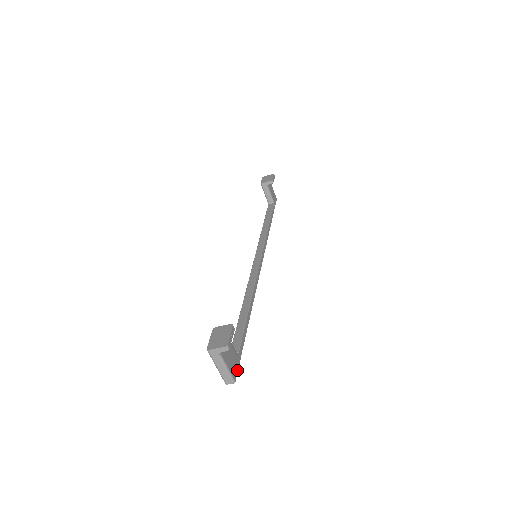
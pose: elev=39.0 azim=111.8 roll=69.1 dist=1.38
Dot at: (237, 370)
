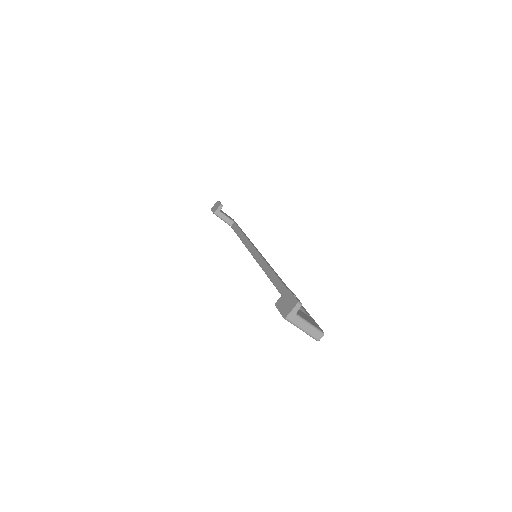
Dot at: (318, 325)
